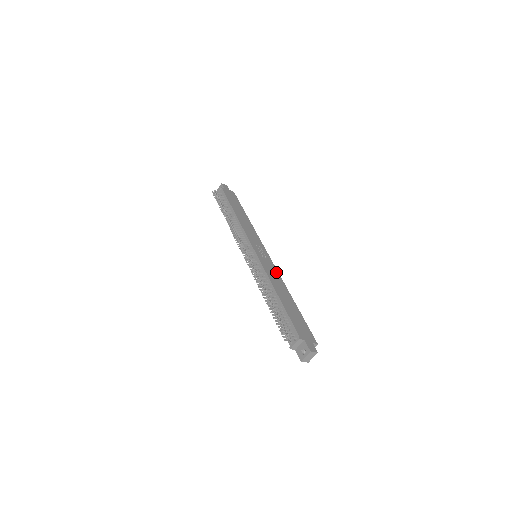
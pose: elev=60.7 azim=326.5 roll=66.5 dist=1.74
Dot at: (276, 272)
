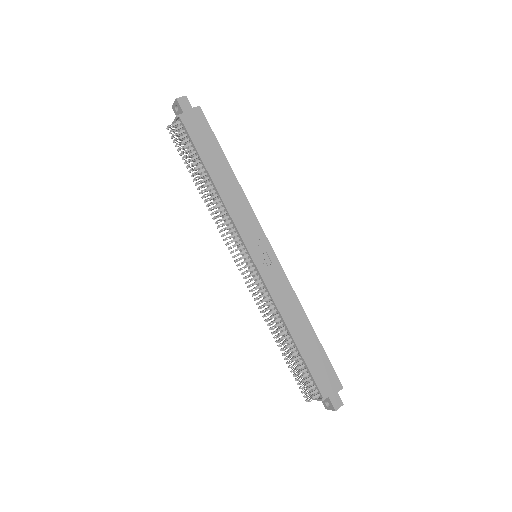
Dot at: (286, 284)
